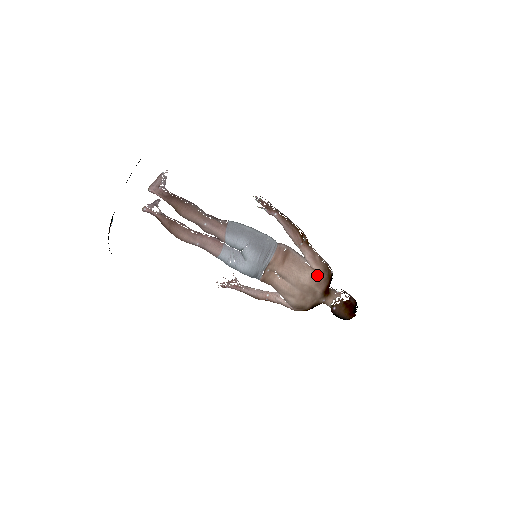
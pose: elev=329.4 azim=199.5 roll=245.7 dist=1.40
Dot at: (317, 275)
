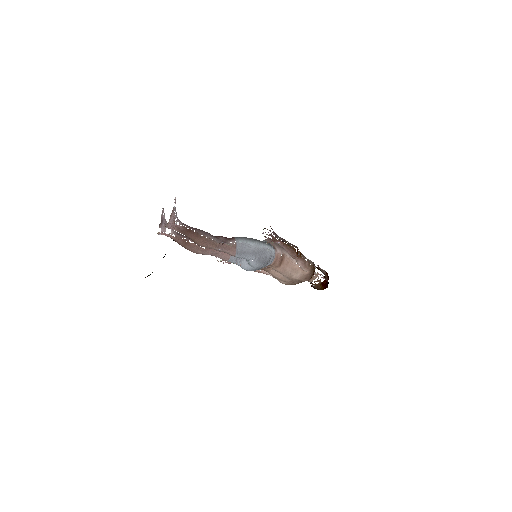
Dot at: (306, 274)
